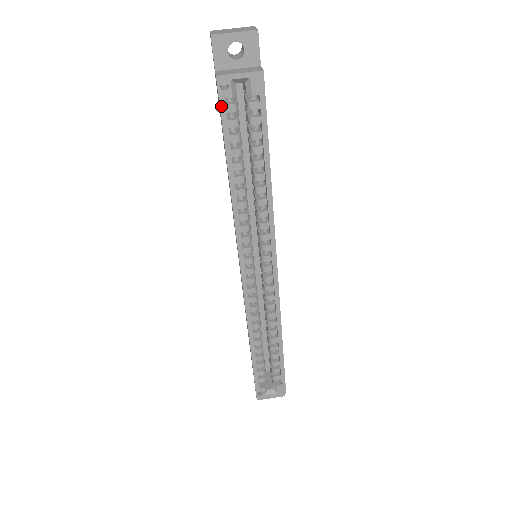
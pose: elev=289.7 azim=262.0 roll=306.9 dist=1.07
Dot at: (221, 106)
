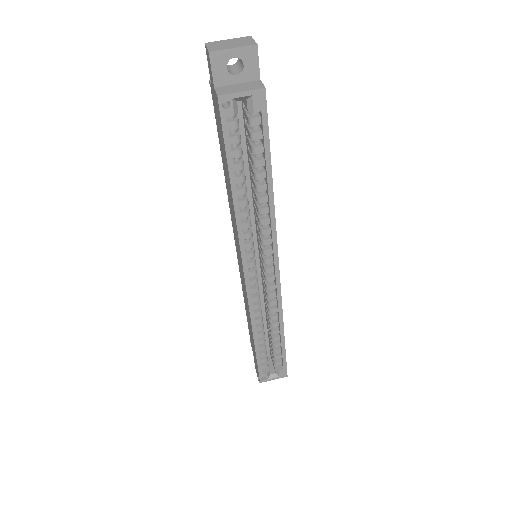
Dot at: (223, 125)
